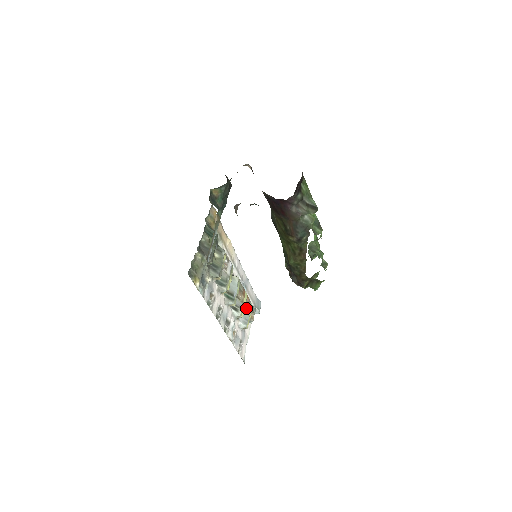
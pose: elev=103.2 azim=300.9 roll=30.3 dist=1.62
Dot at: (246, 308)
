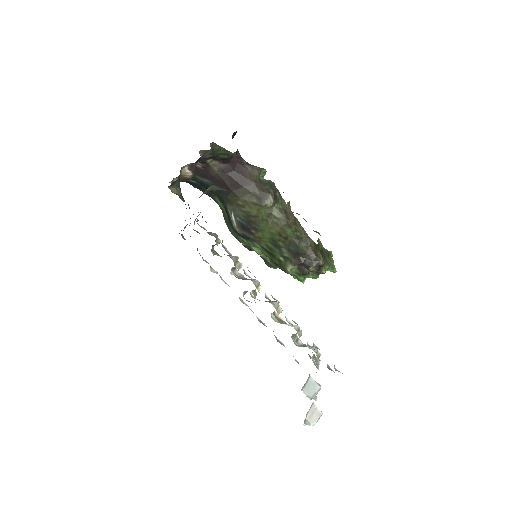
Dot at: (298, 338)
